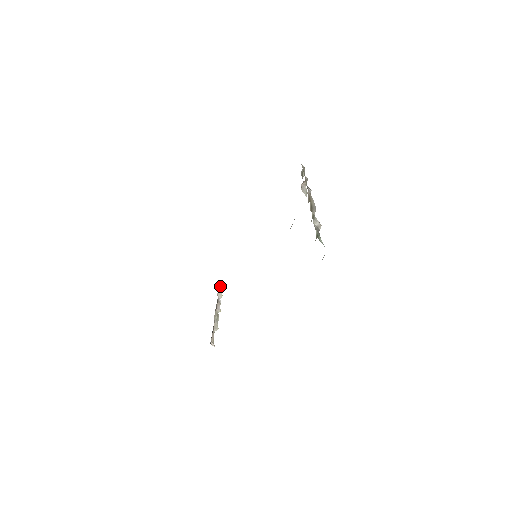
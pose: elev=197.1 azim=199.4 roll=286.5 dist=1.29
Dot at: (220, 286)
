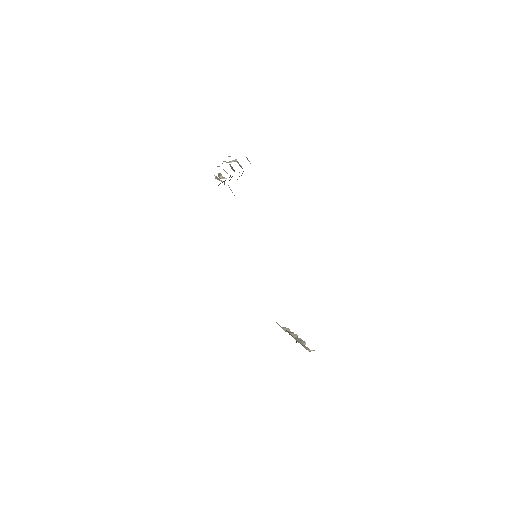
Dot at: (283, 327)
